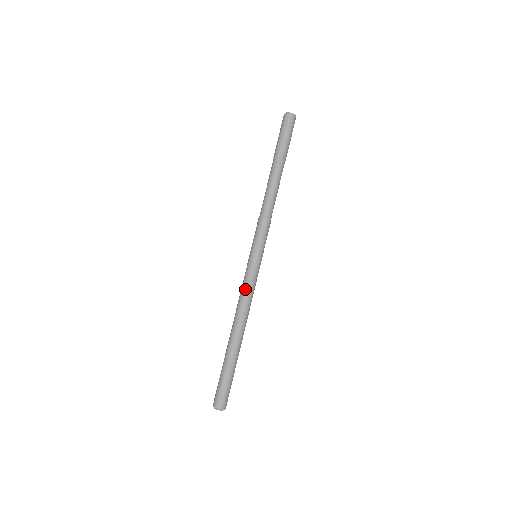
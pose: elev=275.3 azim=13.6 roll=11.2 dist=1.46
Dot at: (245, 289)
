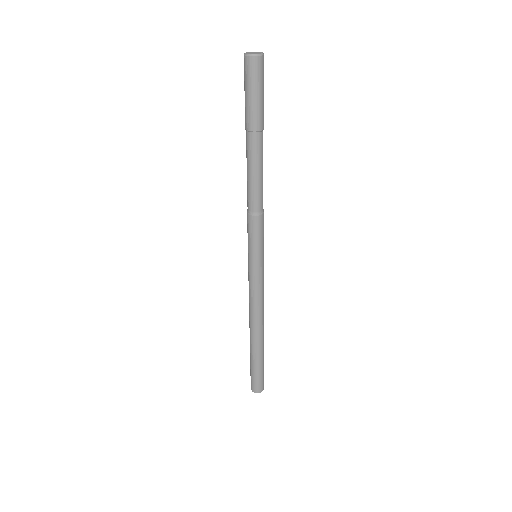
Dot at: (249, 293)
